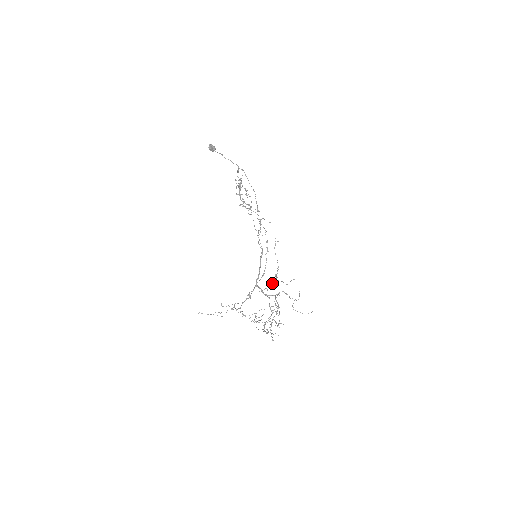
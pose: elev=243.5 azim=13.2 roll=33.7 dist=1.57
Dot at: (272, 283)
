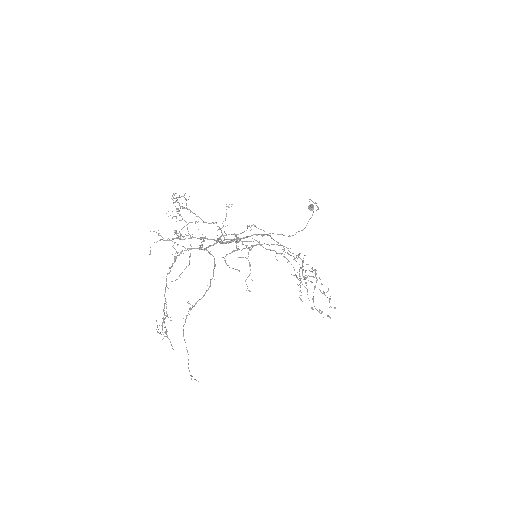
Dot at: occluded
